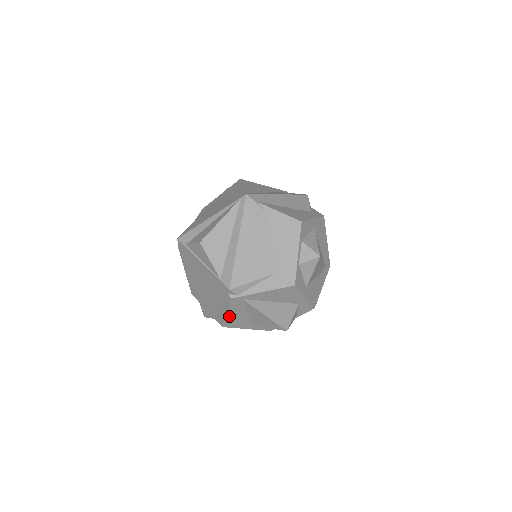
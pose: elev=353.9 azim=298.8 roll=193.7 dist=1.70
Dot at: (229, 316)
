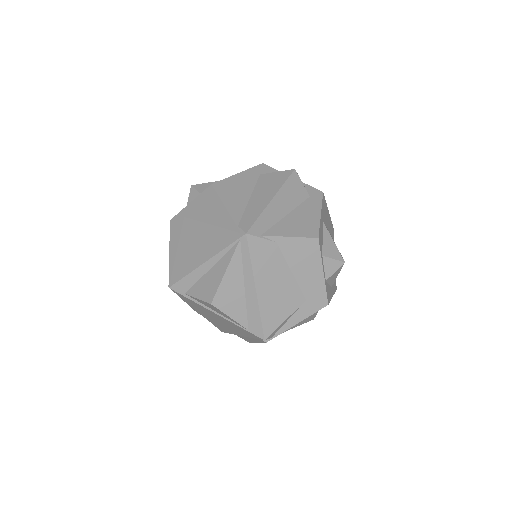
Dot at: occluded
